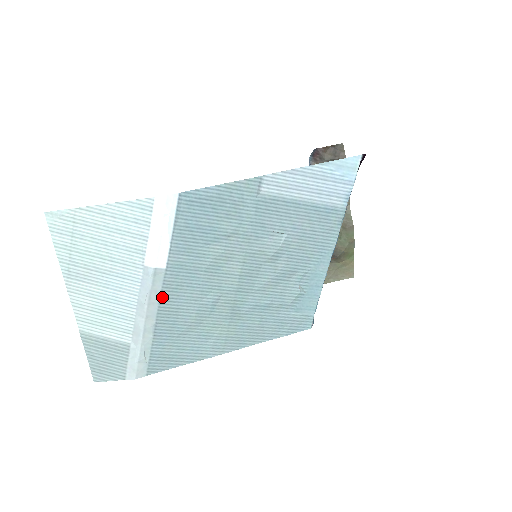
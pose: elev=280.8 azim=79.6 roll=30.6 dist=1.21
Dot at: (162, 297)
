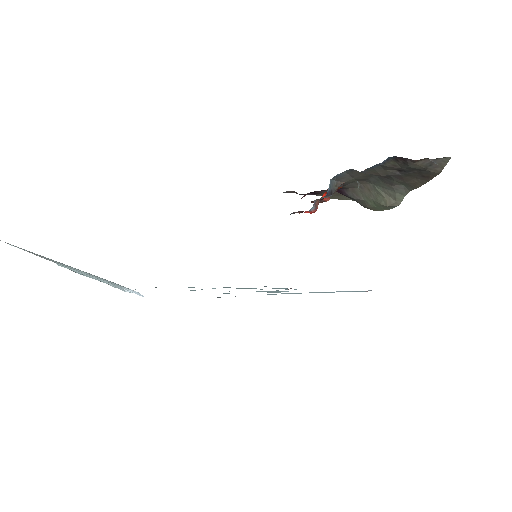
Dot at: occluded
